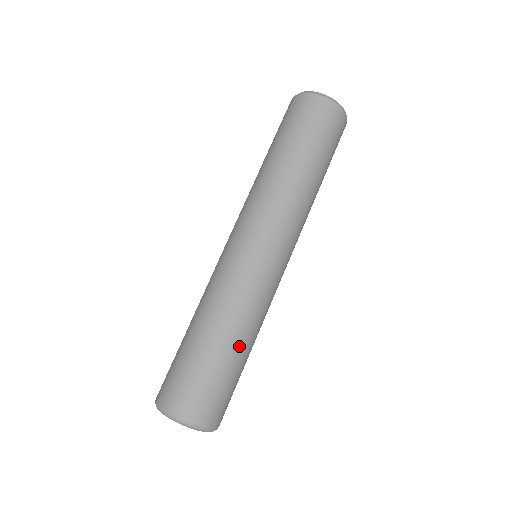
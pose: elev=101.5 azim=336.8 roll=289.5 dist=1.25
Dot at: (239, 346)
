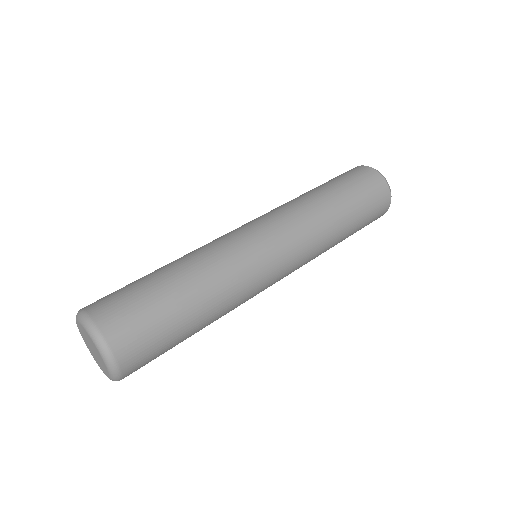
Dot at: (181, 278)
